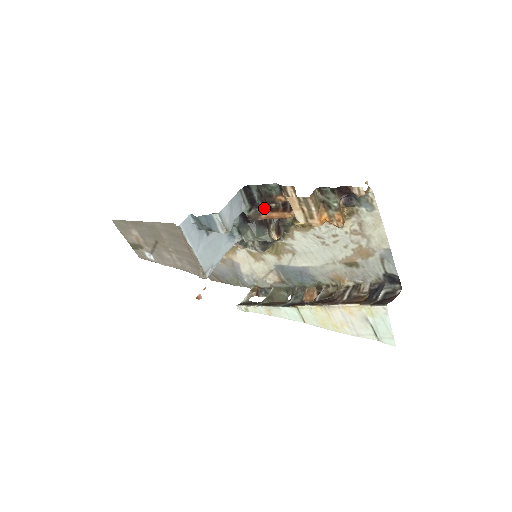
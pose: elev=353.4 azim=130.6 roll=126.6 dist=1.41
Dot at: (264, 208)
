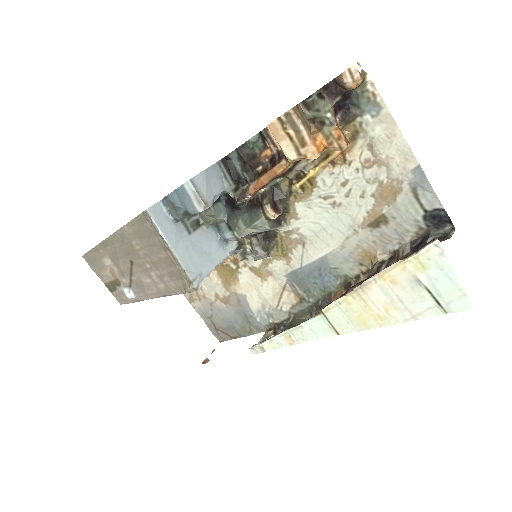
Dot at: (251, 179)
